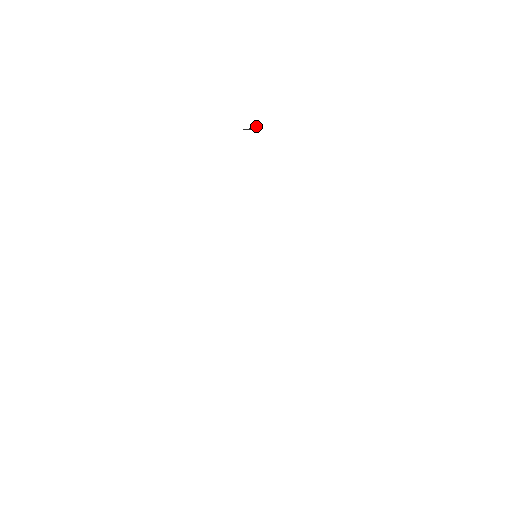
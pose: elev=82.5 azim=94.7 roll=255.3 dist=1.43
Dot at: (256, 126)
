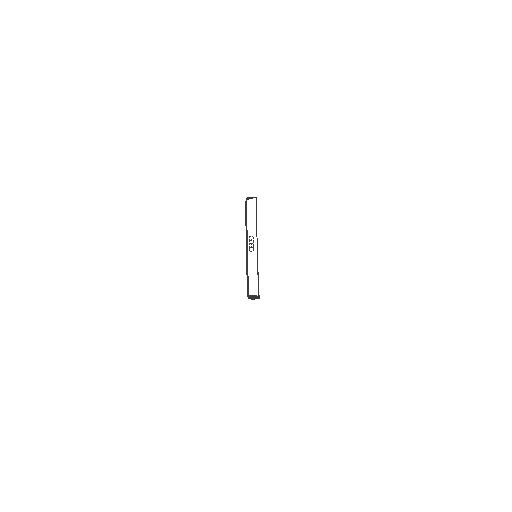
Dot at: (259, 296)
